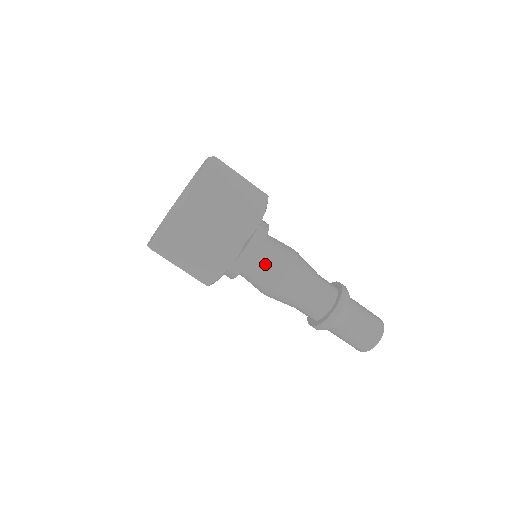
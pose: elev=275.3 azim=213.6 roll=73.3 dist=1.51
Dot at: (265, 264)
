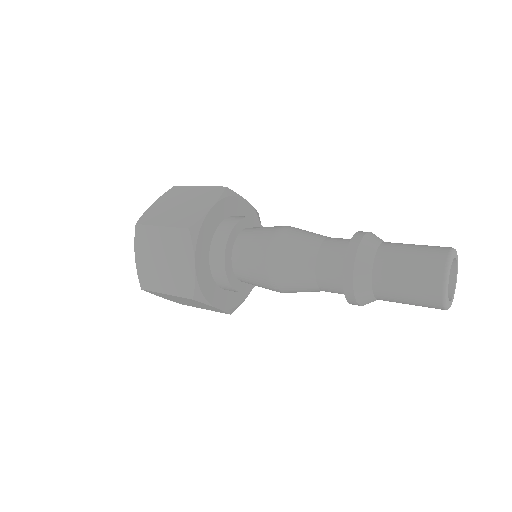
Dot at: (249, 280)
